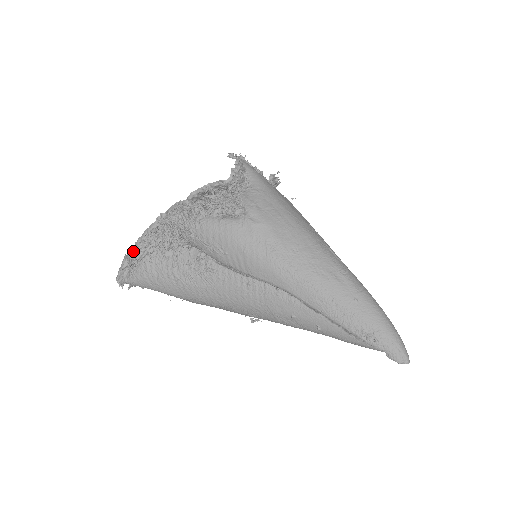
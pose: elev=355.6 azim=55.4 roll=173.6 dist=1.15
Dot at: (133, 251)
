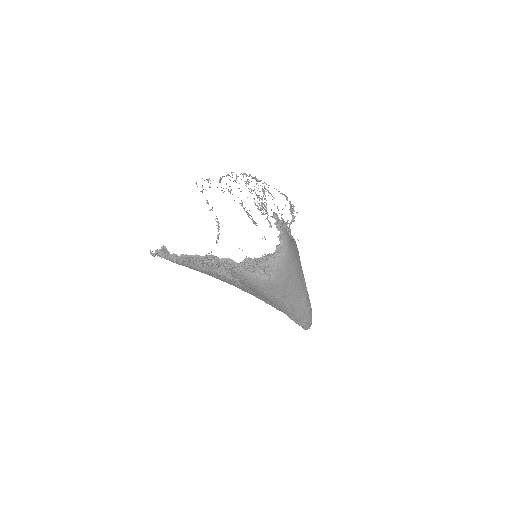
Dot at: (178, 259)
